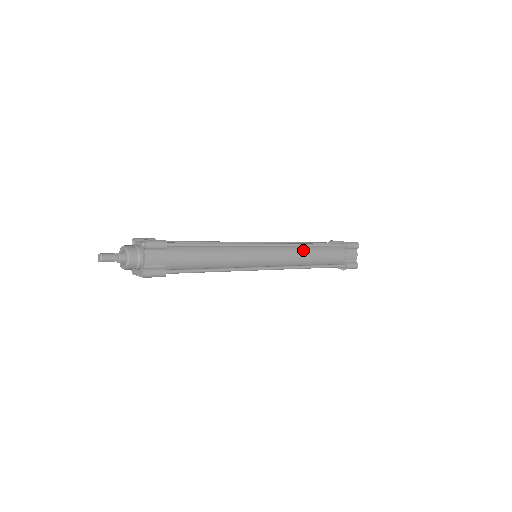
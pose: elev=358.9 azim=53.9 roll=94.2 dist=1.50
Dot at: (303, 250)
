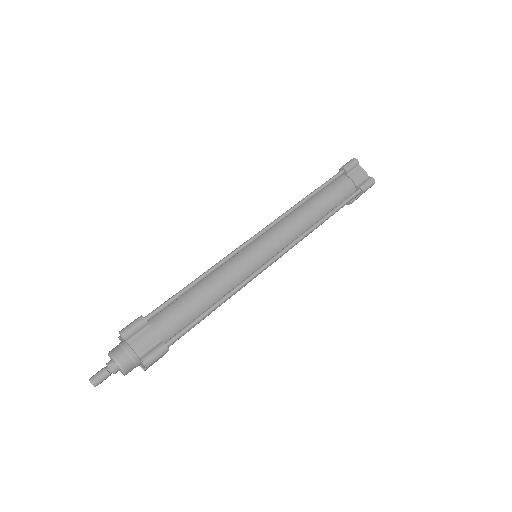
Dot at: occluded
